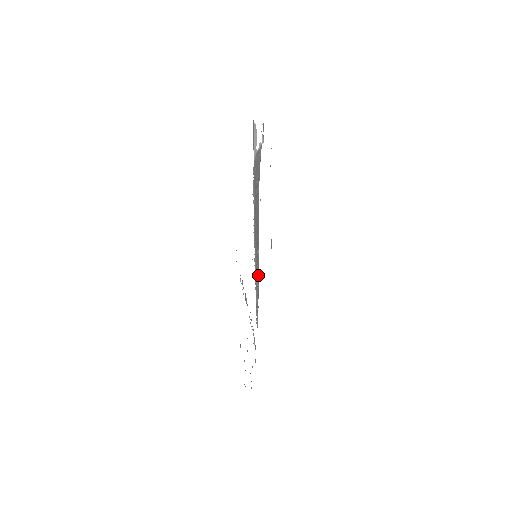
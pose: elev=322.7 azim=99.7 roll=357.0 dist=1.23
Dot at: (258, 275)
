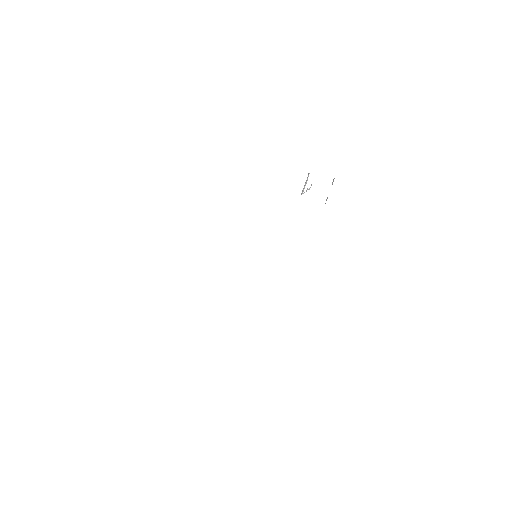
Dot at: occluded
